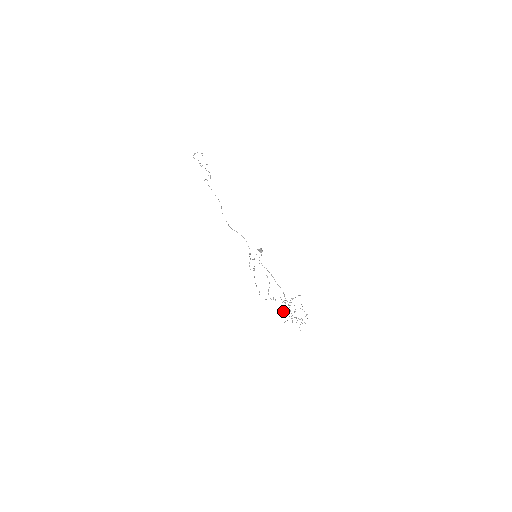
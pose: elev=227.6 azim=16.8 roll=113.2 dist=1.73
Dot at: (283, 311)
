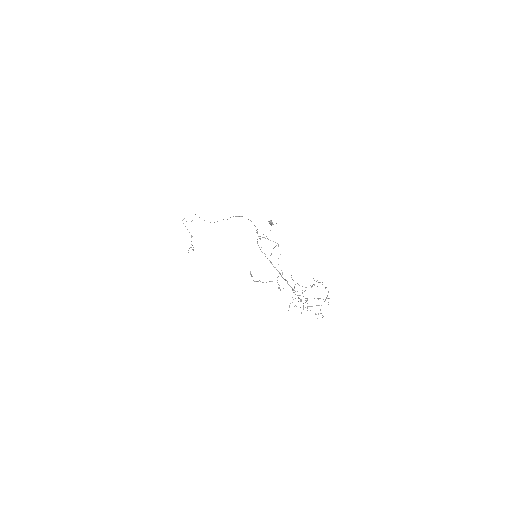
Dot at: occluded
